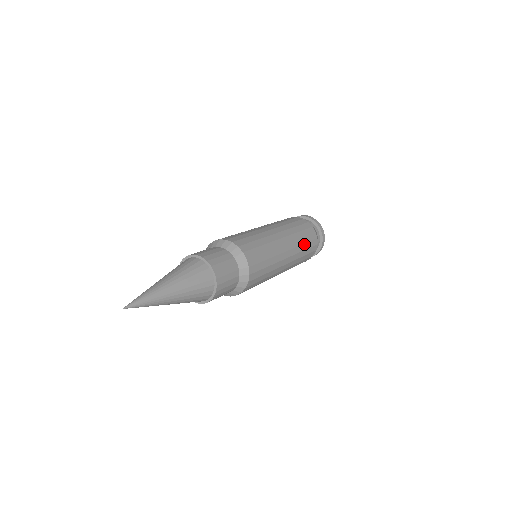
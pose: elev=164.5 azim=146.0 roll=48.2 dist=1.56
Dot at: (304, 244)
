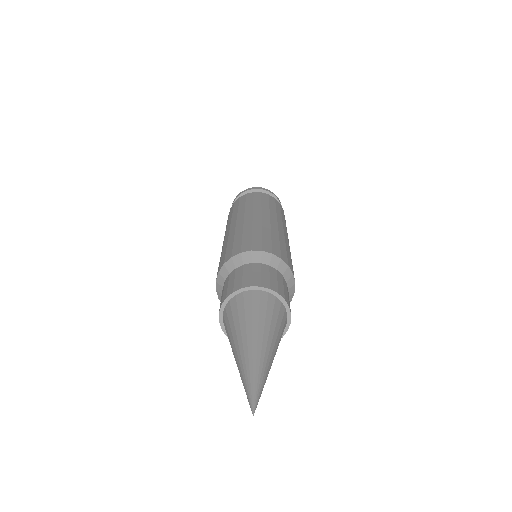
Dot at: (269, 205)
